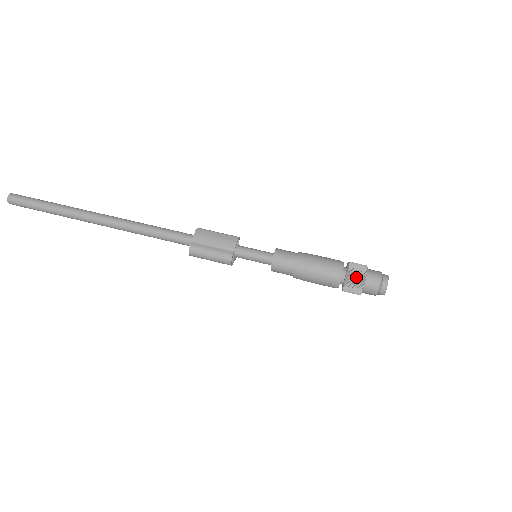
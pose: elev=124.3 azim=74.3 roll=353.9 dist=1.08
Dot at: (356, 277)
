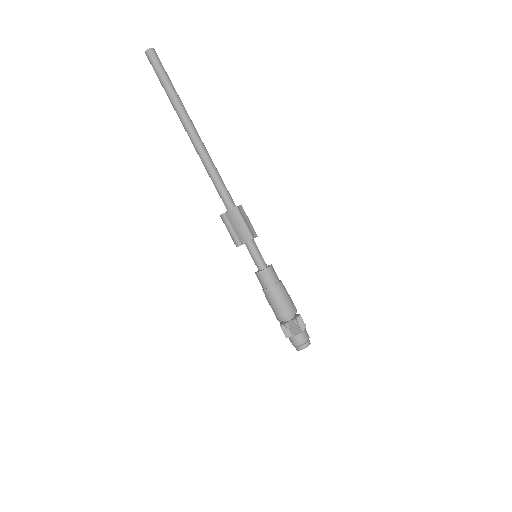
Dot at: (286, 331)
